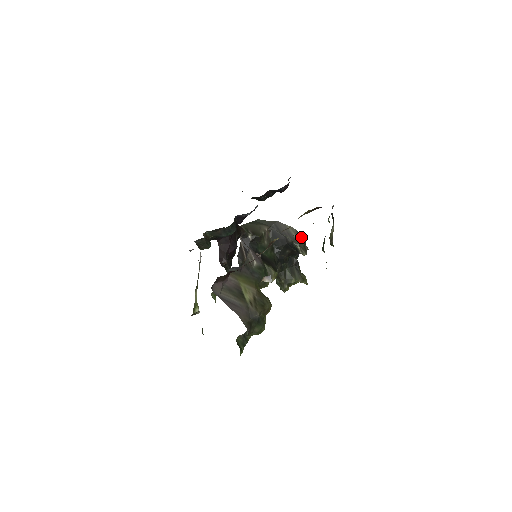
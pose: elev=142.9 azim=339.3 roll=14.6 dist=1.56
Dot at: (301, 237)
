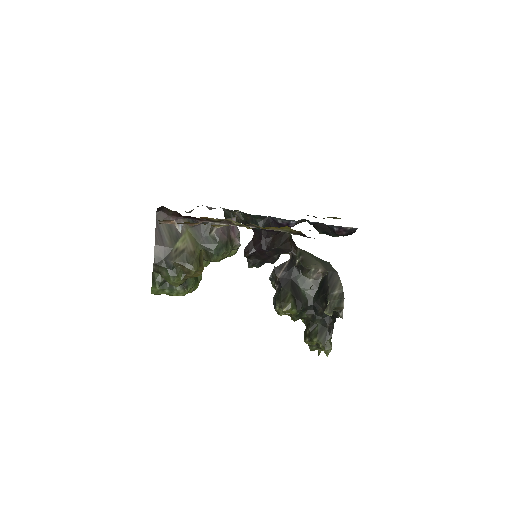
Dot at: (341, 298)
